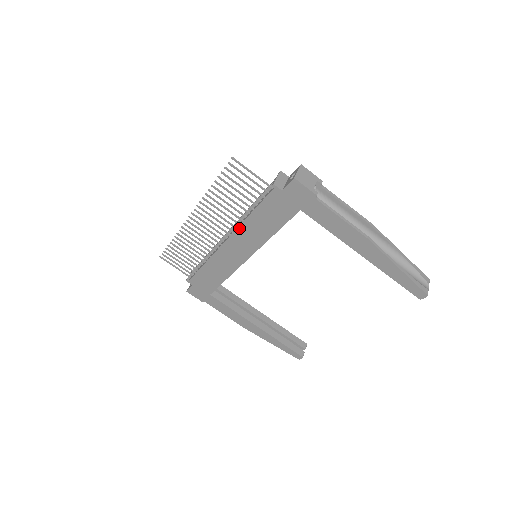
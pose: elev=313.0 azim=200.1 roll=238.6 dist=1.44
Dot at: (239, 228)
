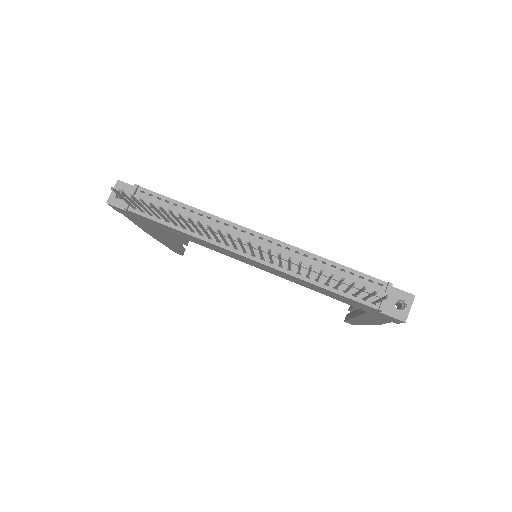
Dot at: (287, 274)
